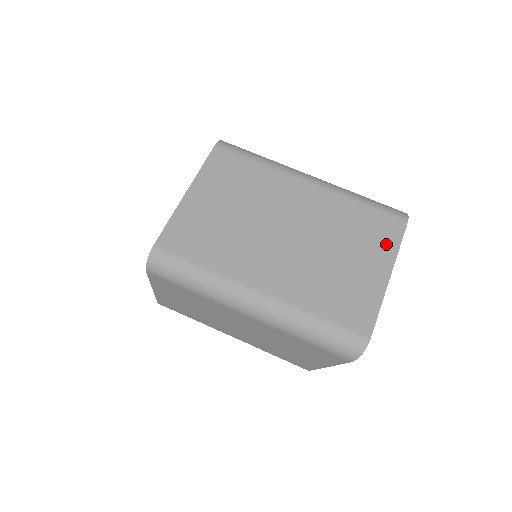
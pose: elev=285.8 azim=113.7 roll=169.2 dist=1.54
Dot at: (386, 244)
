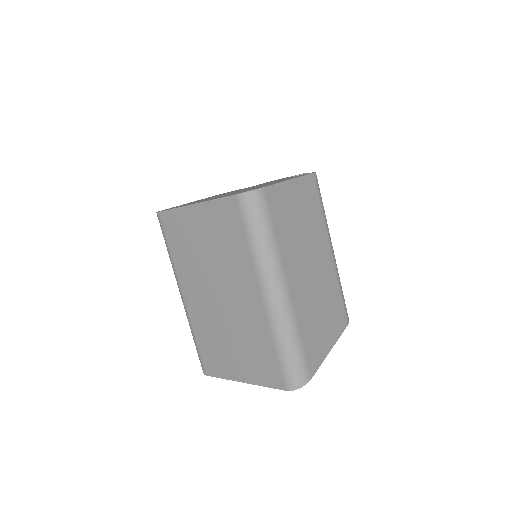
Dot at: (260, 376)
